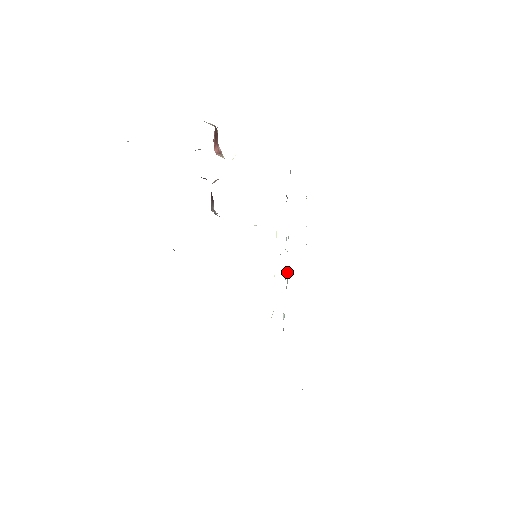
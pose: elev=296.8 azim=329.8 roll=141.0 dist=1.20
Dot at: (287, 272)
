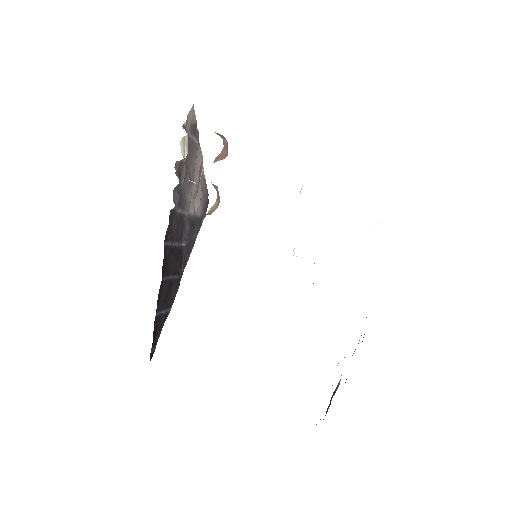
Dot at: occluded
